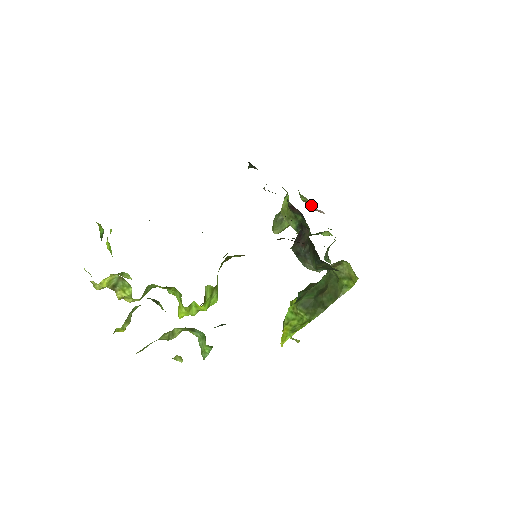
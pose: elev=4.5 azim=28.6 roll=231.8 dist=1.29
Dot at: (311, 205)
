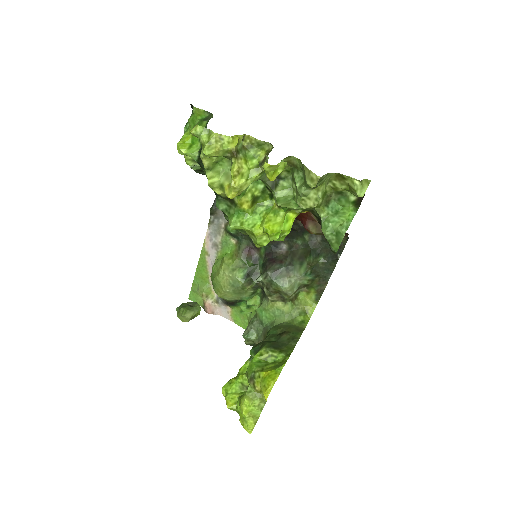
Dot at: (210, 300)
